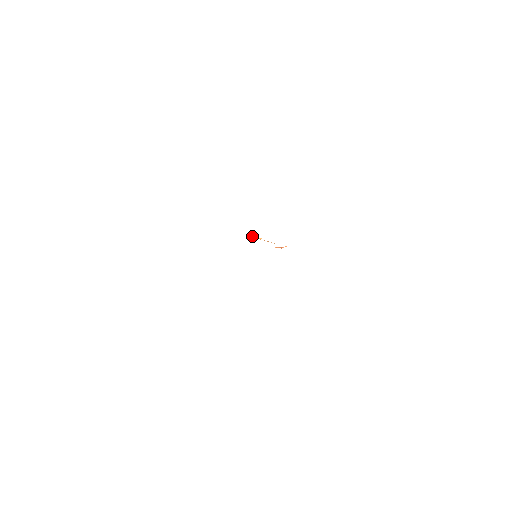
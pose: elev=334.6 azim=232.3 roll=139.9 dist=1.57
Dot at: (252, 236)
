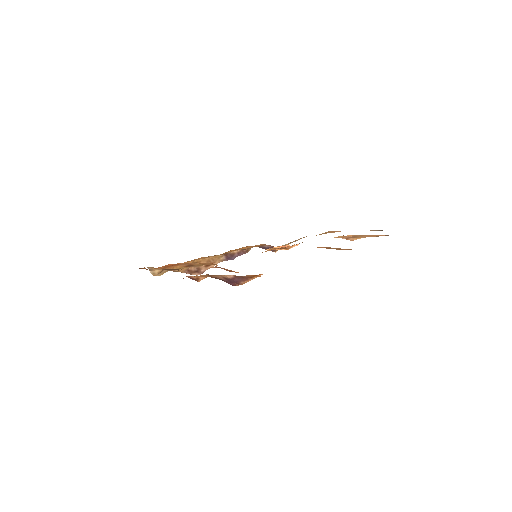
Dot at: (268, 249)
